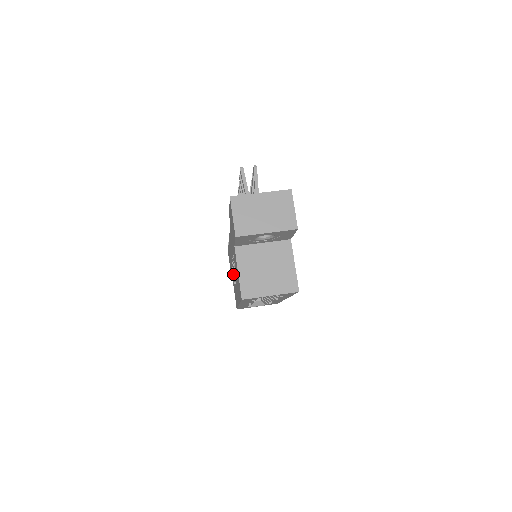
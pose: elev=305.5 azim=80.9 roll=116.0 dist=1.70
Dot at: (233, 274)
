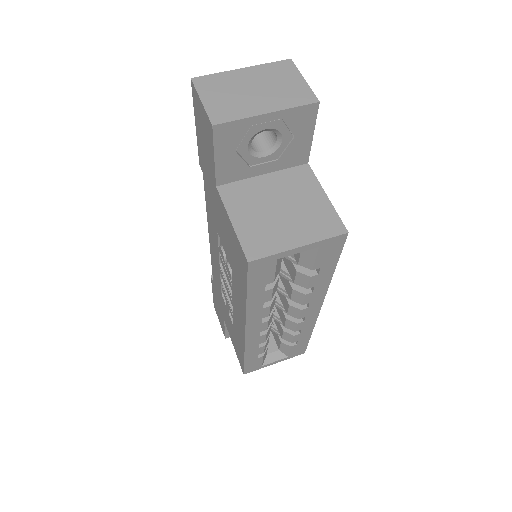
Dot at: (226, 303)
